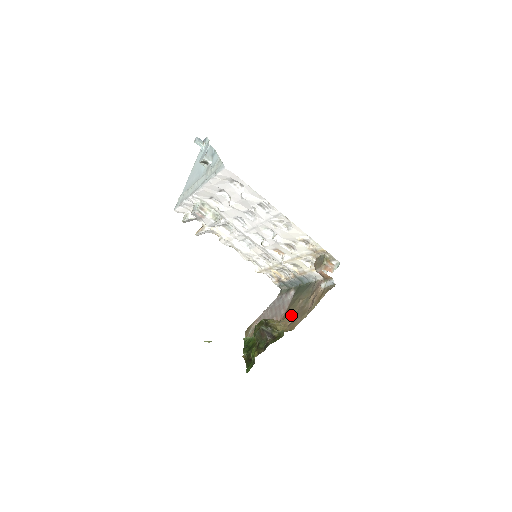
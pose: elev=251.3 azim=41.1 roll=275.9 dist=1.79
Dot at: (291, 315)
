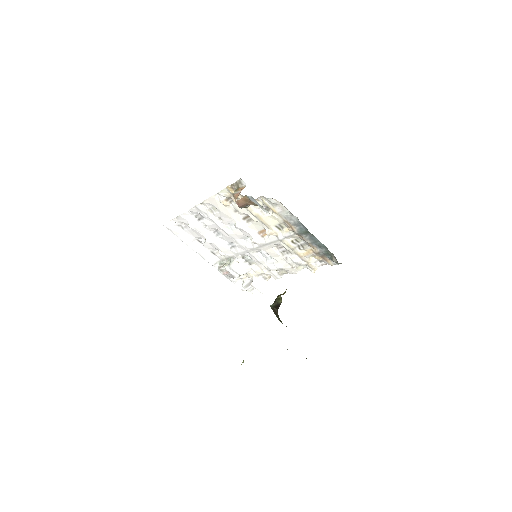
Dot at: occluded
